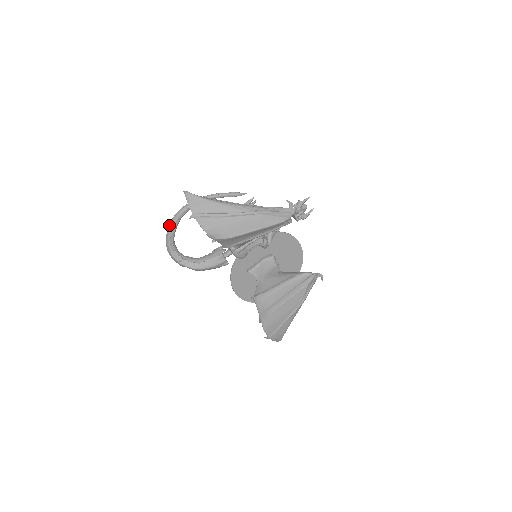
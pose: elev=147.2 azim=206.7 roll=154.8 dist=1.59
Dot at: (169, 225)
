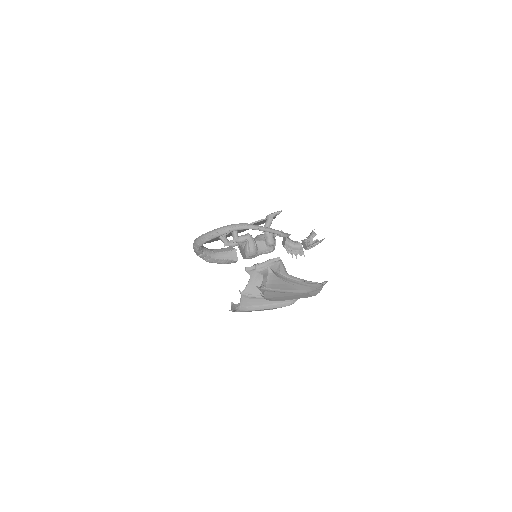
Dot at: (212, 234)
